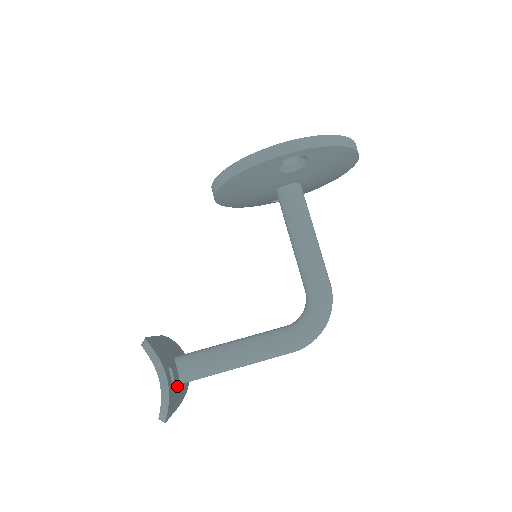
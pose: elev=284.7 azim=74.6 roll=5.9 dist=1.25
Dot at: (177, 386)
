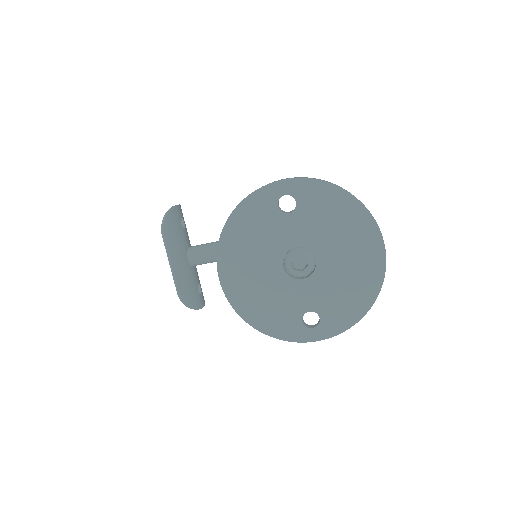
Dot at: (197, 272)
